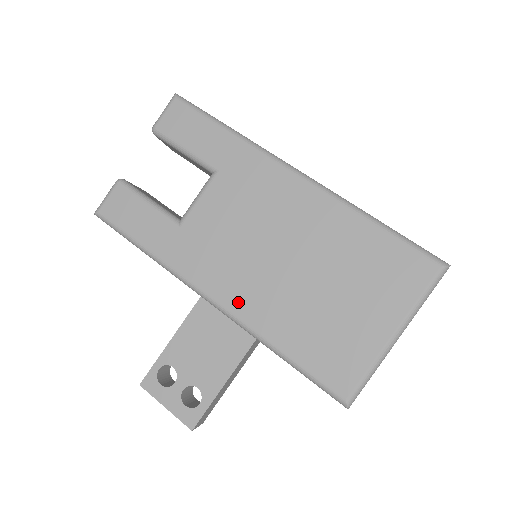
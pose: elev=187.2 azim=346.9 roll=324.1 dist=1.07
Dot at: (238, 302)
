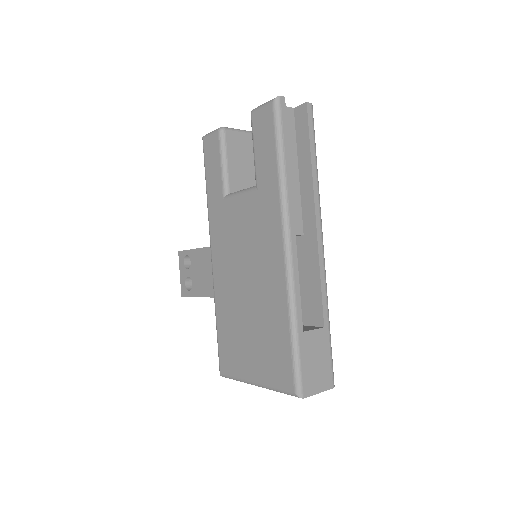
Dot at: (218, 274)
